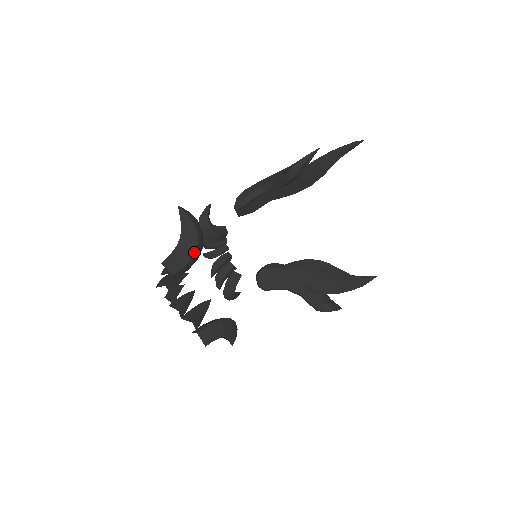
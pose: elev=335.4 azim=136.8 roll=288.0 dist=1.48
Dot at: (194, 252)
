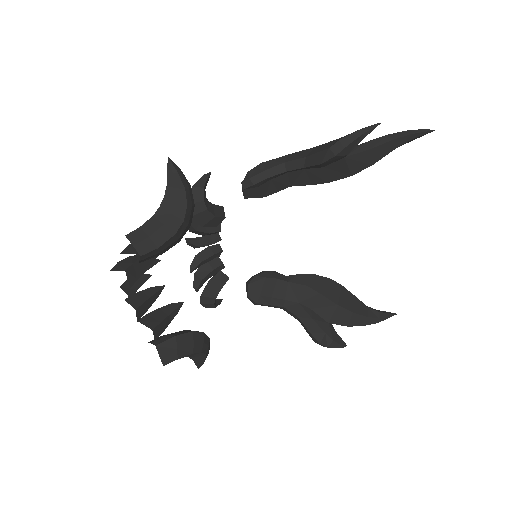
Dot at: (177, 229)
